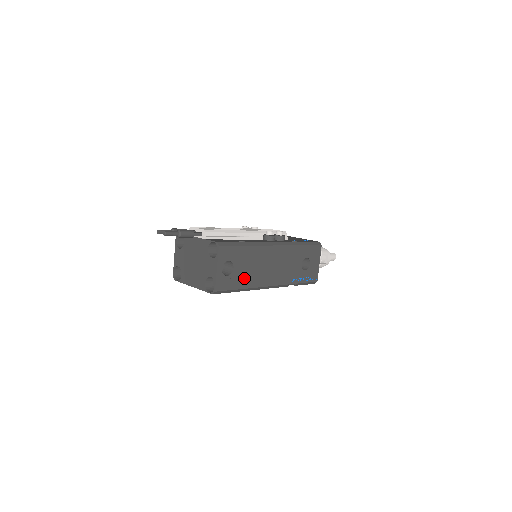
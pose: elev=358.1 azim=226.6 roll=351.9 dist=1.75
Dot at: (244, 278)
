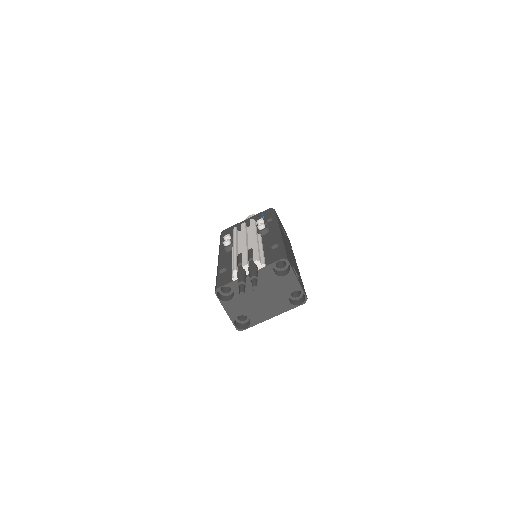
Dot at: occluded
